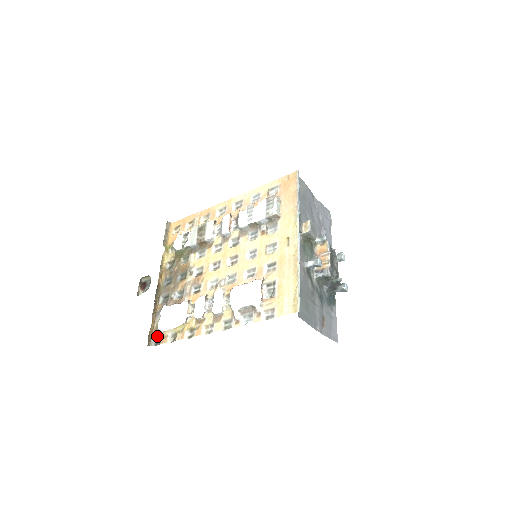
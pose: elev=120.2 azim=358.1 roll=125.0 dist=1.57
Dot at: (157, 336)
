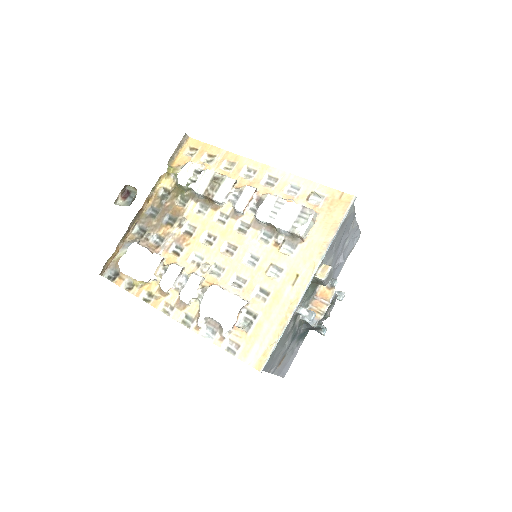
Dot at: (114, 270)
